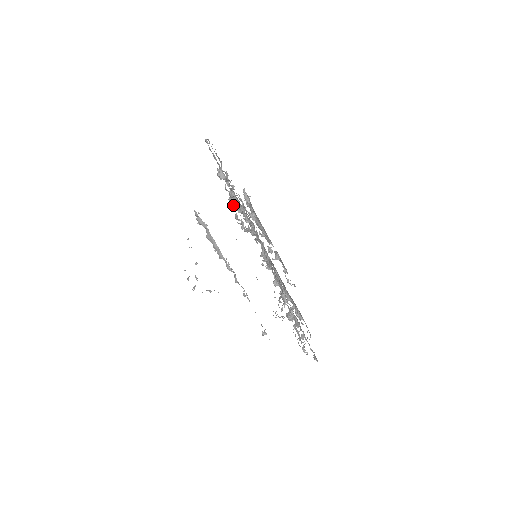
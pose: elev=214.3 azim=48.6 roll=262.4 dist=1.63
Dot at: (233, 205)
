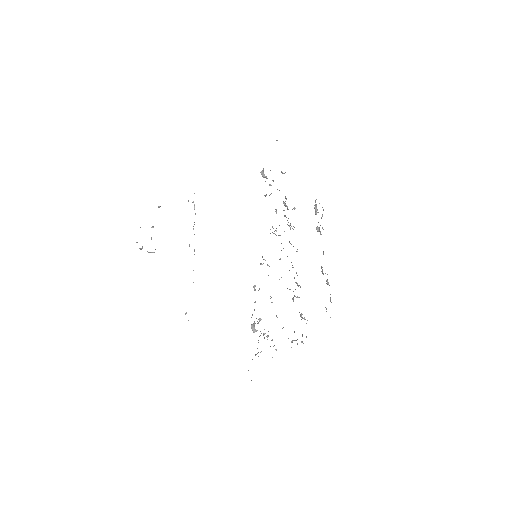
Dot at: occluded
